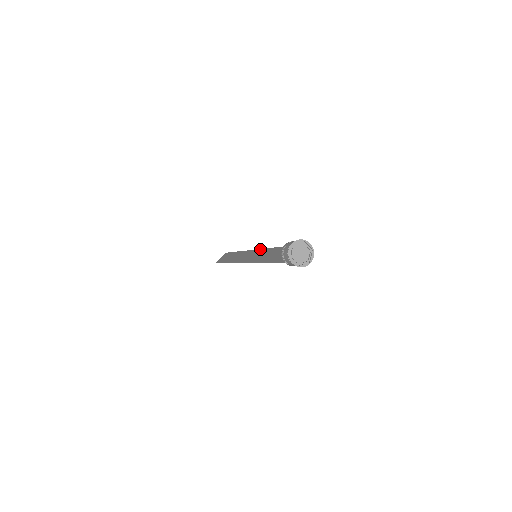
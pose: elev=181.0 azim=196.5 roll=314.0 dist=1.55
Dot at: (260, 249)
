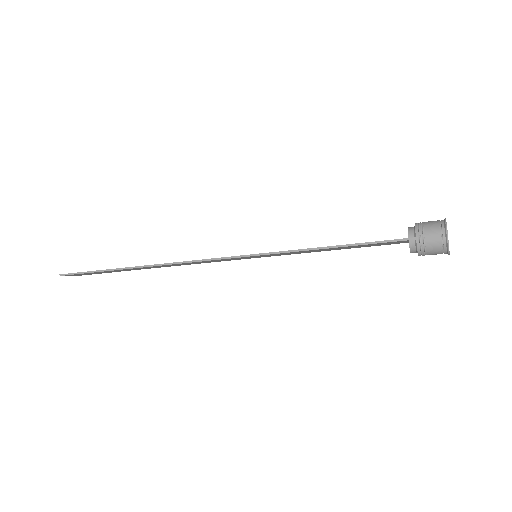
Dot at: occluded
